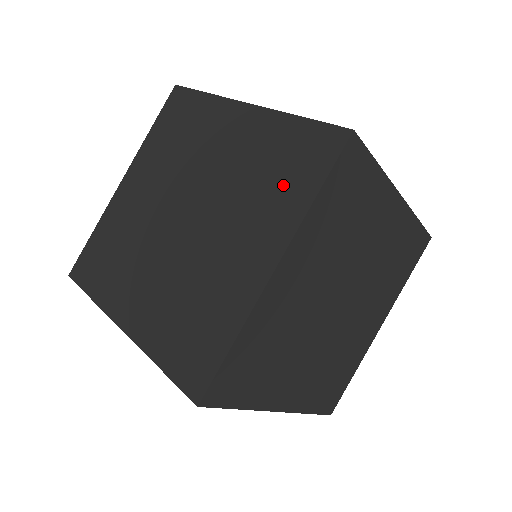
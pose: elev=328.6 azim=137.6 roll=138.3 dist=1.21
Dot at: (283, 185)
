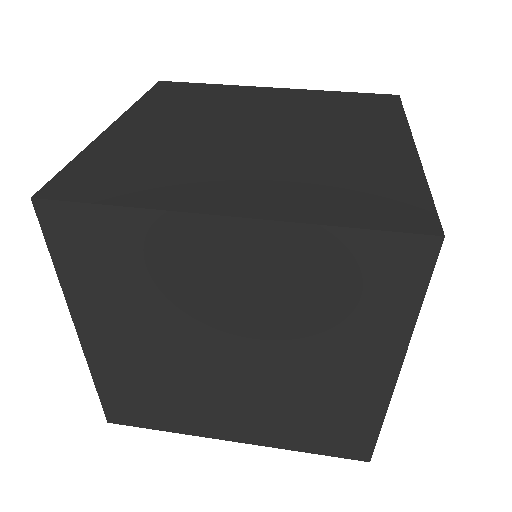
Dot at: (366, 114)
